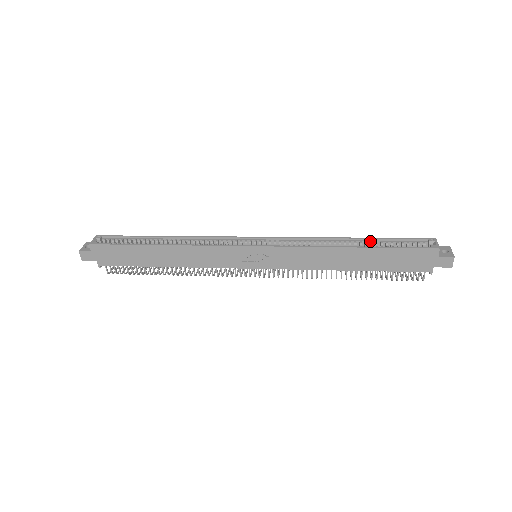
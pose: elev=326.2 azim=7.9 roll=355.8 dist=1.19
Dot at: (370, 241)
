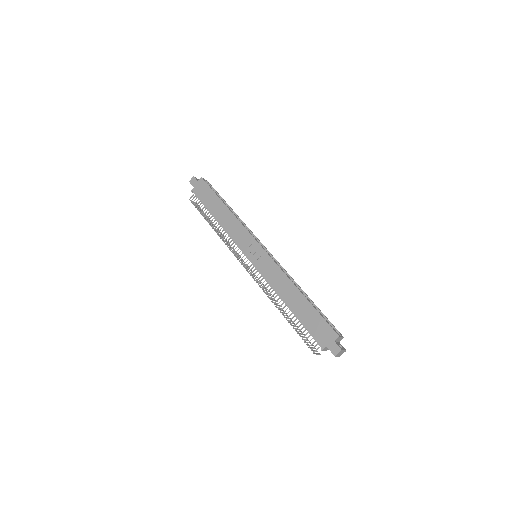
Dot at: (312, 304)
